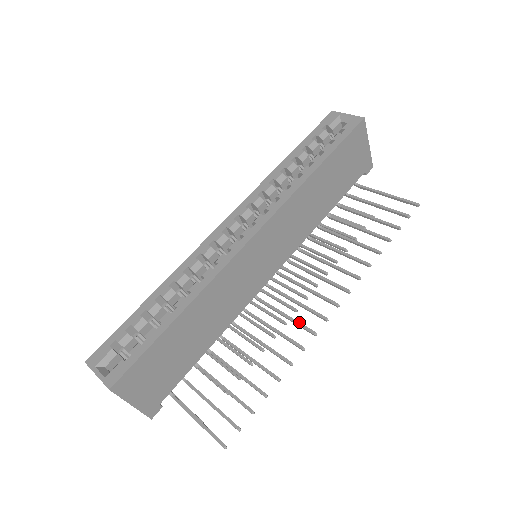
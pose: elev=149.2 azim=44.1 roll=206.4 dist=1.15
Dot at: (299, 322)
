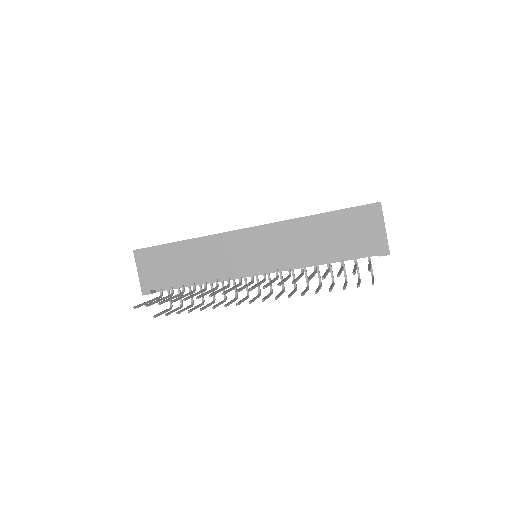
Dot at: (229, 289)
